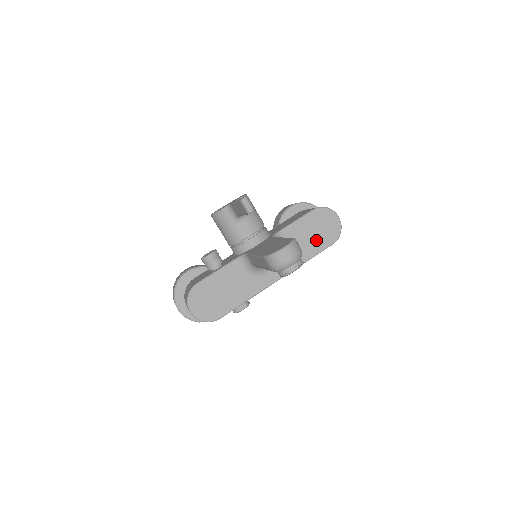
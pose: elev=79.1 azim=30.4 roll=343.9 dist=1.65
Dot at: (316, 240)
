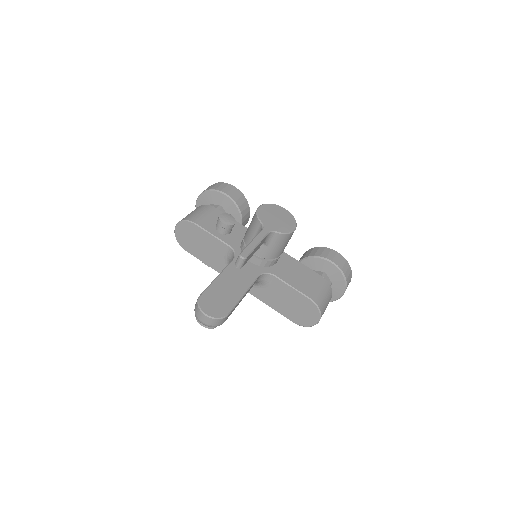
Dot at: (287, 308)
